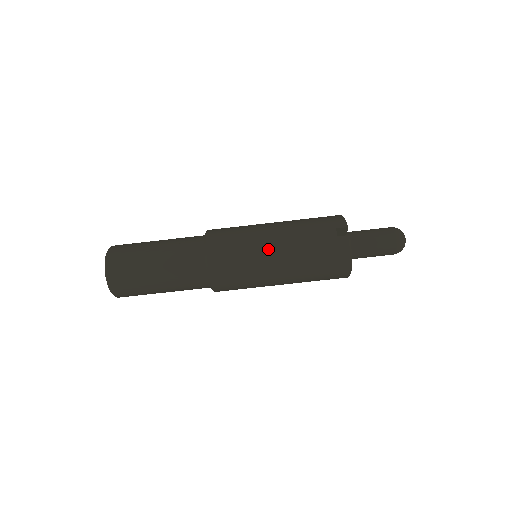
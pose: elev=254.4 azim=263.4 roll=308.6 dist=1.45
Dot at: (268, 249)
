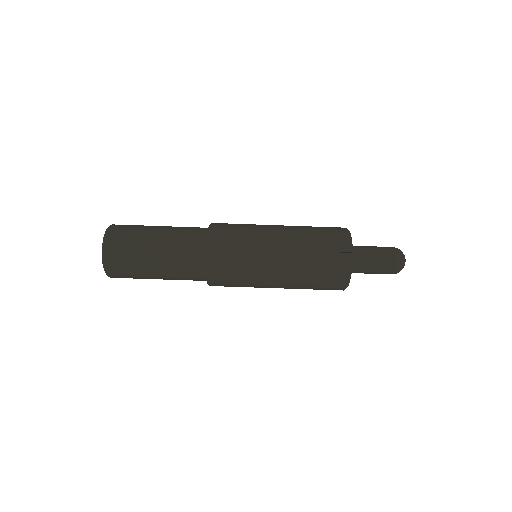
Dot at: (270, 264)
